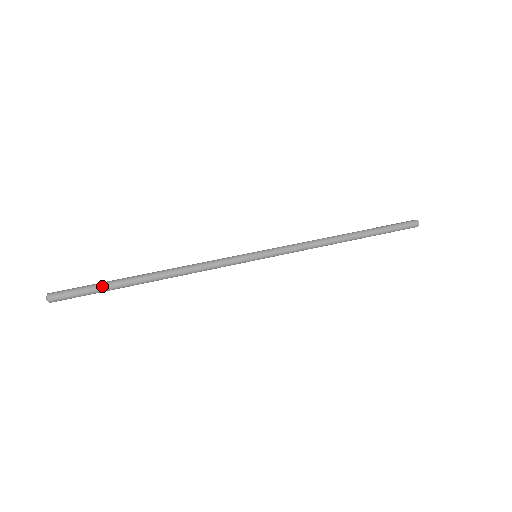
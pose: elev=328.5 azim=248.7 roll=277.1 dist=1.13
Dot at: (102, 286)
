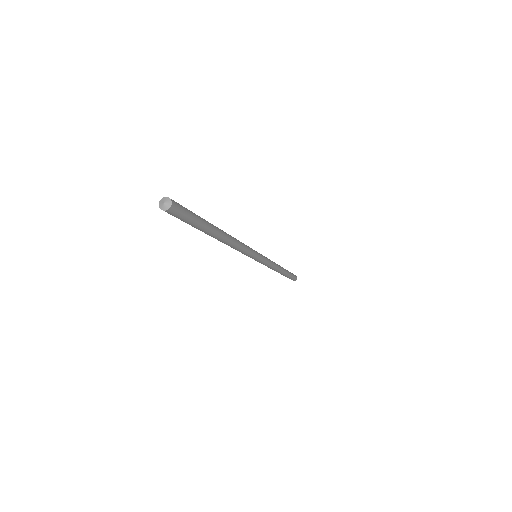
Dot at: (202, 222)
